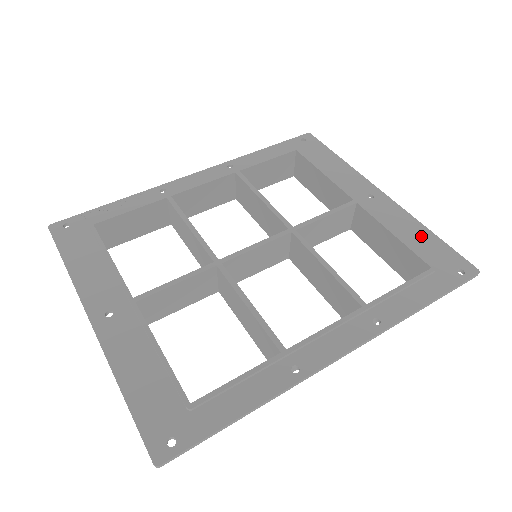
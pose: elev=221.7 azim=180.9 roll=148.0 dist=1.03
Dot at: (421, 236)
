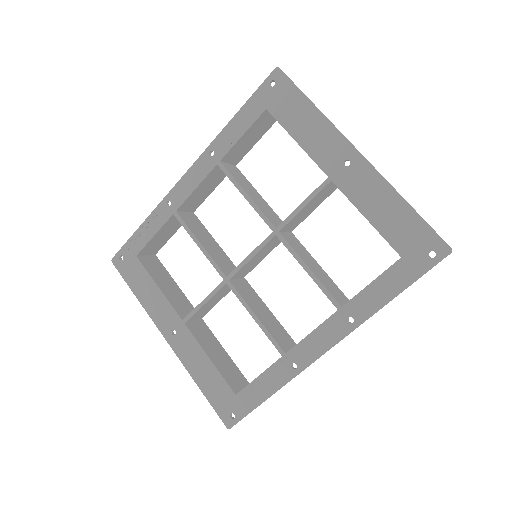
Dot at: (396, 213)
